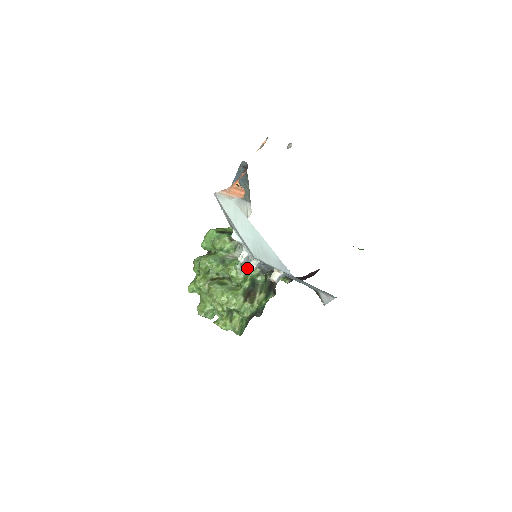
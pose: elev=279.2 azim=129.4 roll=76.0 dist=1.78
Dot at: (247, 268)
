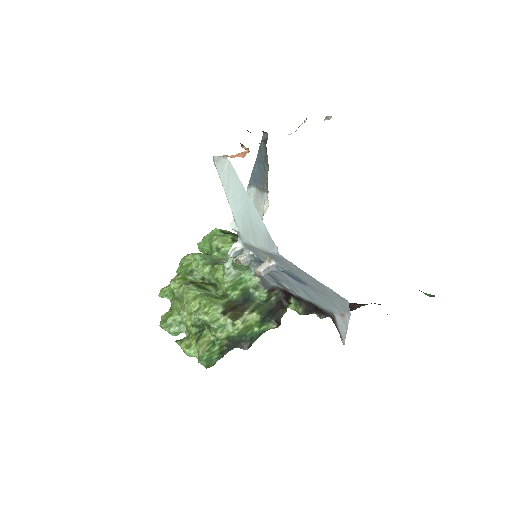
Dot at: (242, 273)
